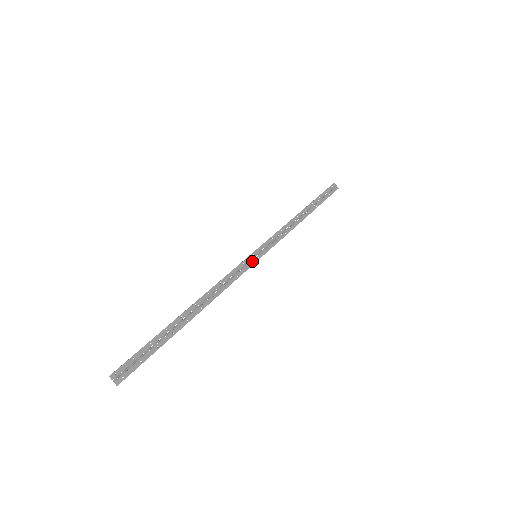
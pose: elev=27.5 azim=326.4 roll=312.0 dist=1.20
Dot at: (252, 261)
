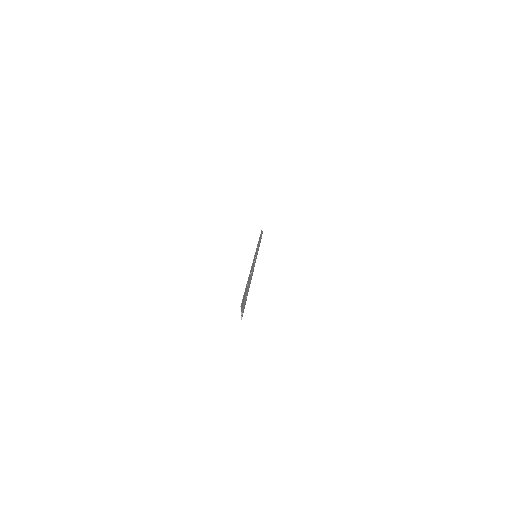
Dot at: occluded
